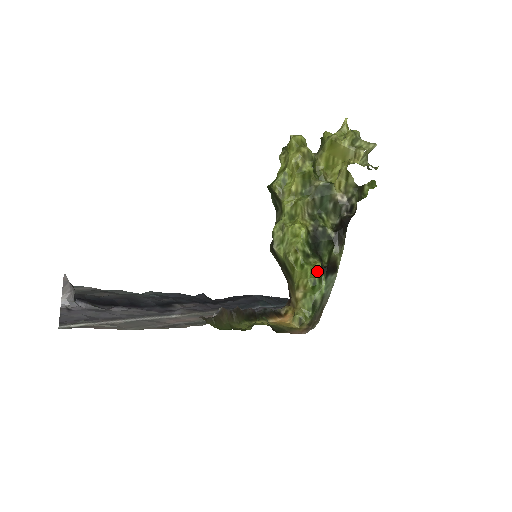
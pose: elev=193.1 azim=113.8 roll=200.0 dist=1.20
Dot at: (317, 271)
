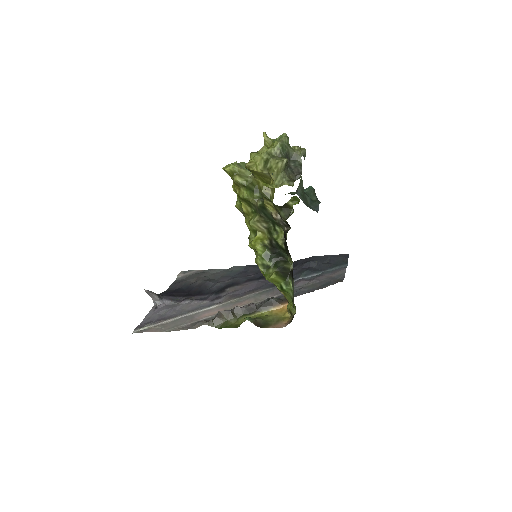
Dot at: (277, 280)
